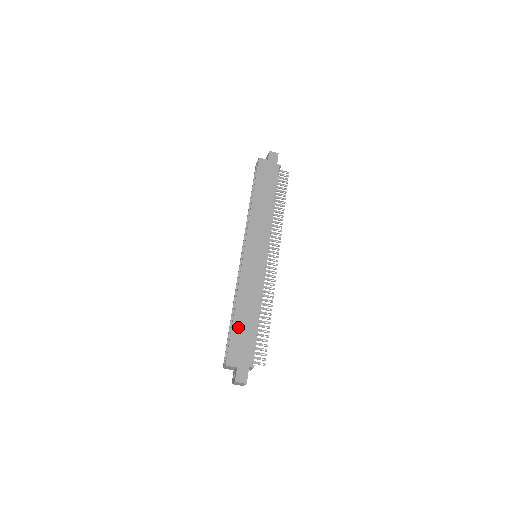
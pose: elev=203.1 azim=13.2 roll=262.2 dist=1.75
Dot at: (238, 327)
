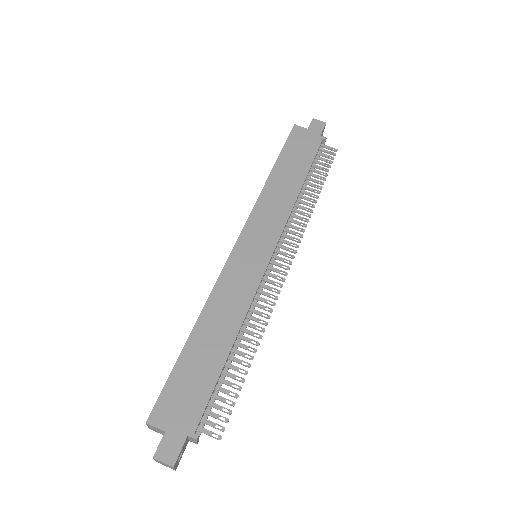
Dot at: (189, 360)
